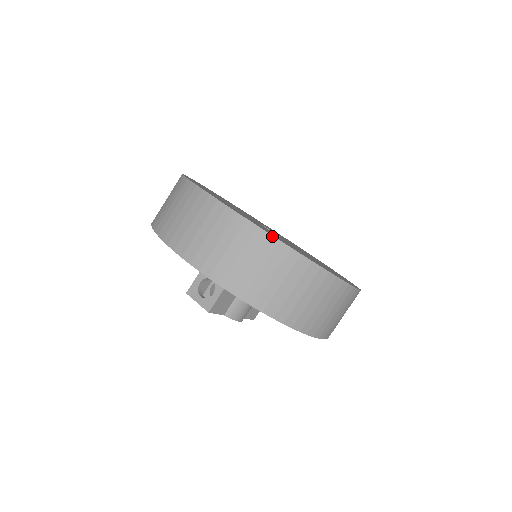
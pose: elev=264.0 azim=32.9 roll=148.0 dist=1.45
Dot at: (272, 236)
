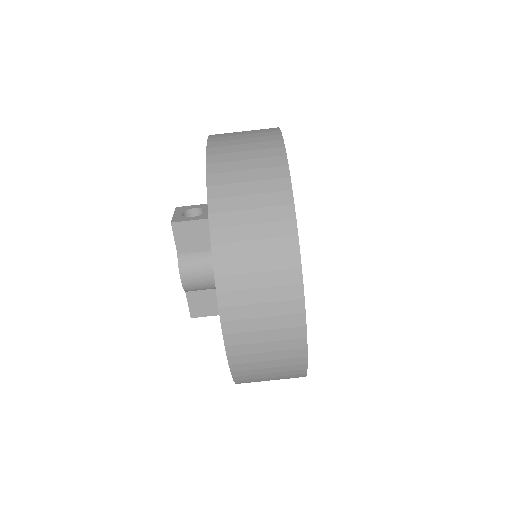
Dot at: (288, 169)
